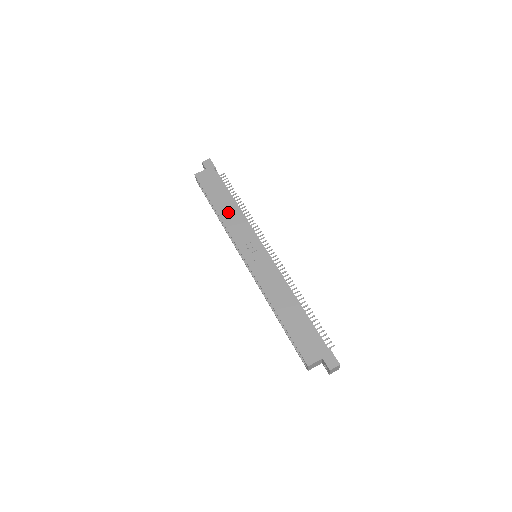
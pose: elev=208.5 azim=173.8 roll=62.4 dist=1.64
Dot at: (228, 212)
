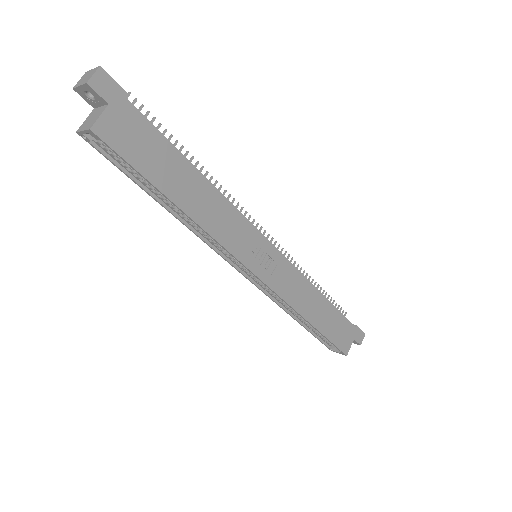
Dot at: (203, 204)
